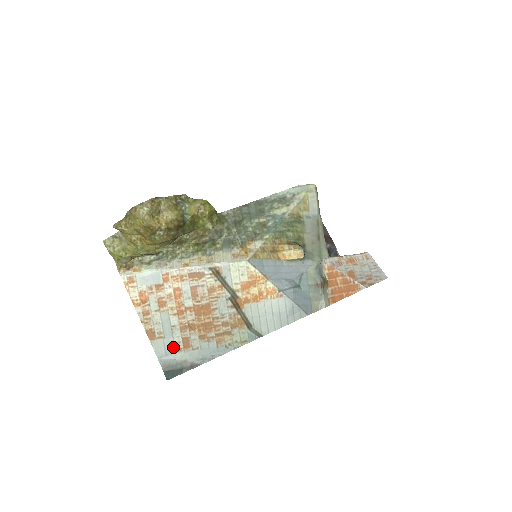
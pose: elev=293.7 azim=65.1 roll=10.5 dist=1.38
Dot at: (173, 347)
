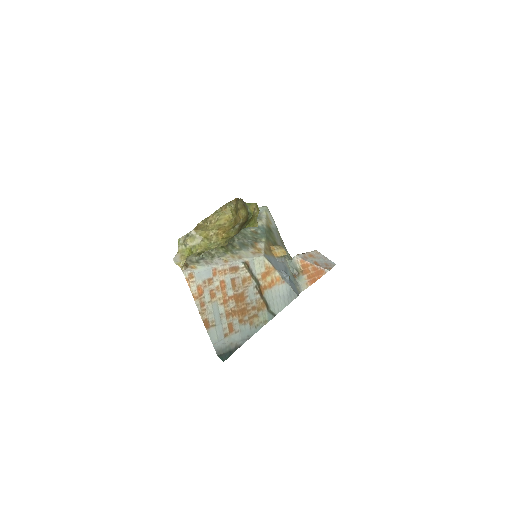
Dot at: (222, 333)
